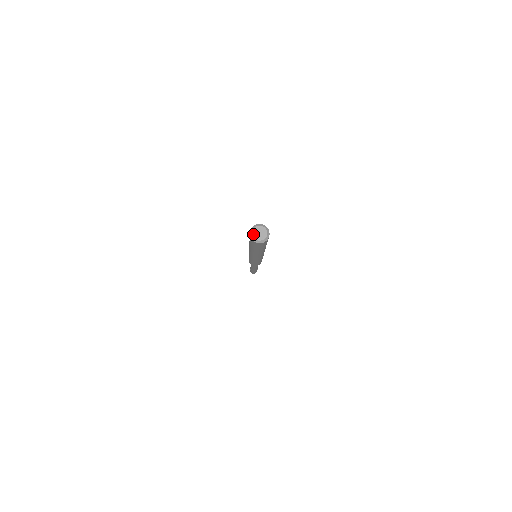
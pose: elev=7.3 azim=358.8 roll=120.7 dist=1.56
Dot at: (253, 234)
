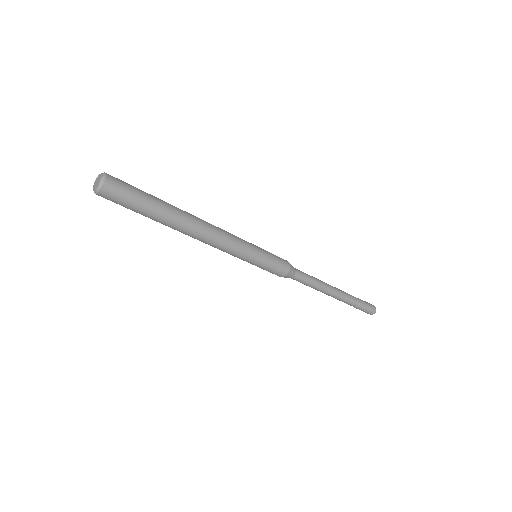
Dot at: (93, 187)
